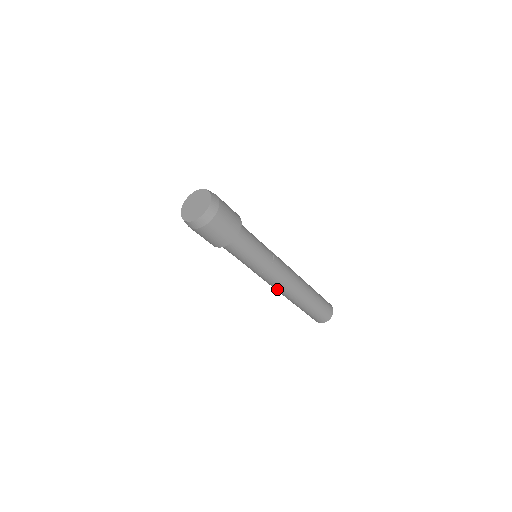
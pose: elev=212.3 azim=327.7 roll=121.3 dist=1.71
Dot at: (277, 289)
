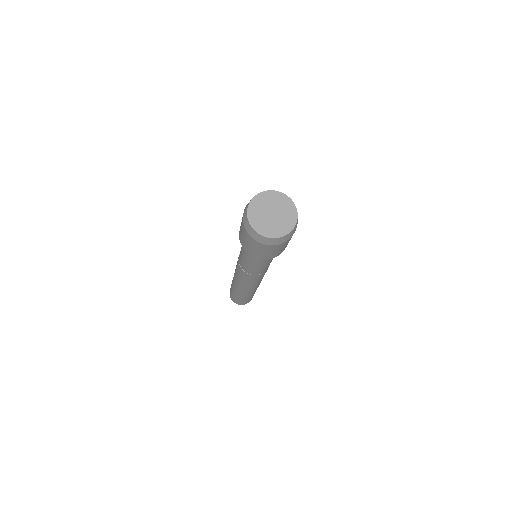
Dot at: (250, 285)
